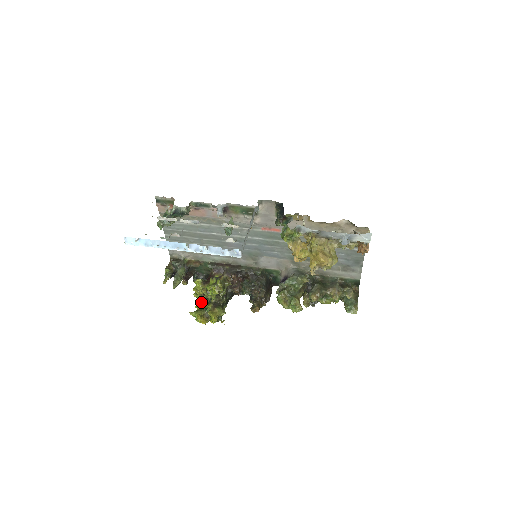
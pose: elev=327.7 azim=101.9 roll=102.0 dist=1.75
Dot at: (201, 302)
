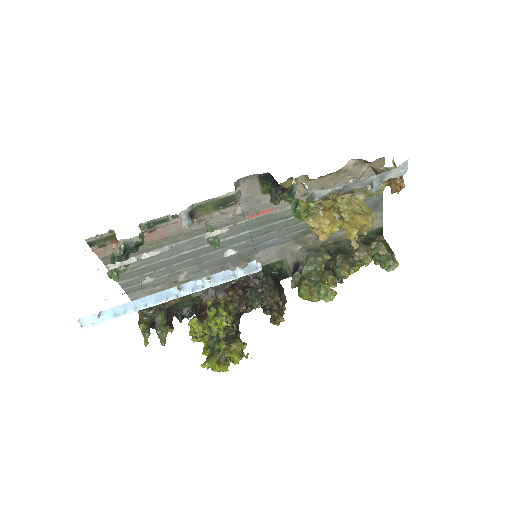
Dot at: (206, 344)
